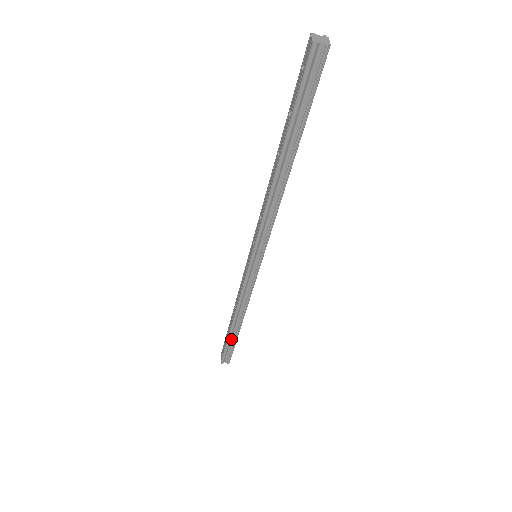
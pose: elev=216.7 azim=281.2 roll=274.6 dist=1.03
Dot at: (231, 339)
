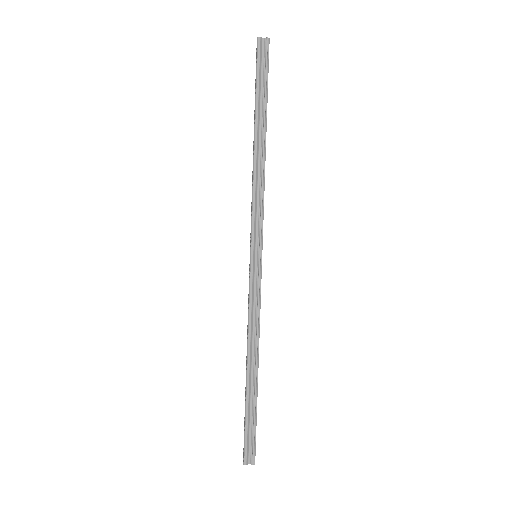
Dot at: (250, 406)
